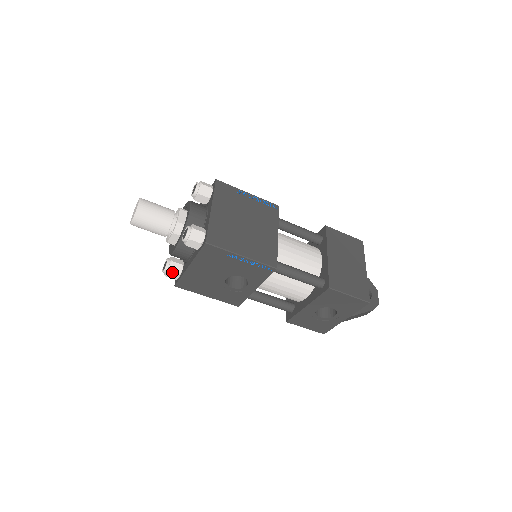
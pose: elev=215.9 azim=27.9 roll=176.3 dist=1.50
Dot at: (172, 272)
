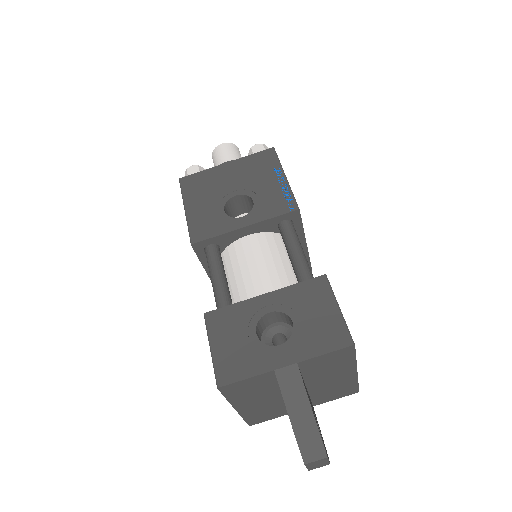
Dot at: (199, 168)
